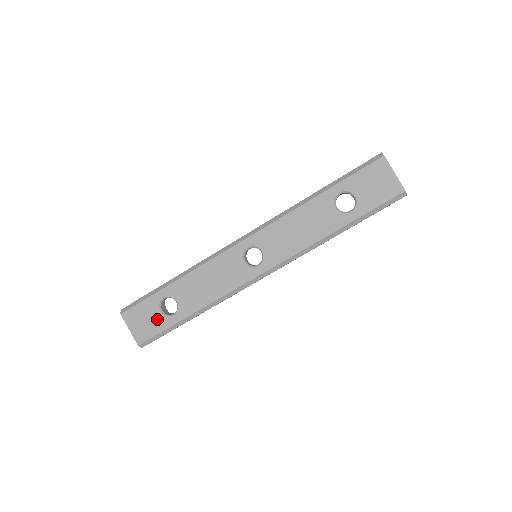
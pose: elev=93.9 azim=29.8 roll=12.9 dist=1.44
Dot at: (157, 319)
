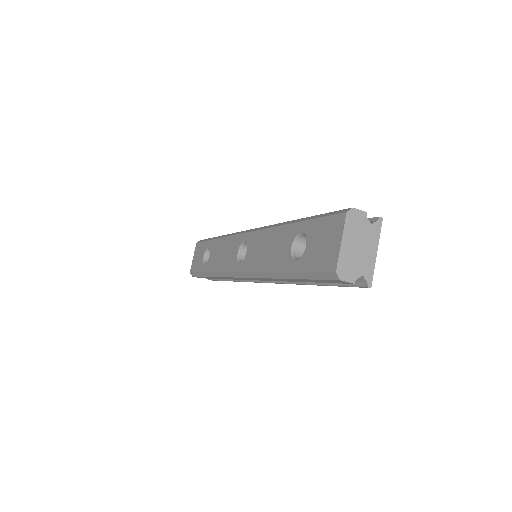
Dot at: (200, 261)
